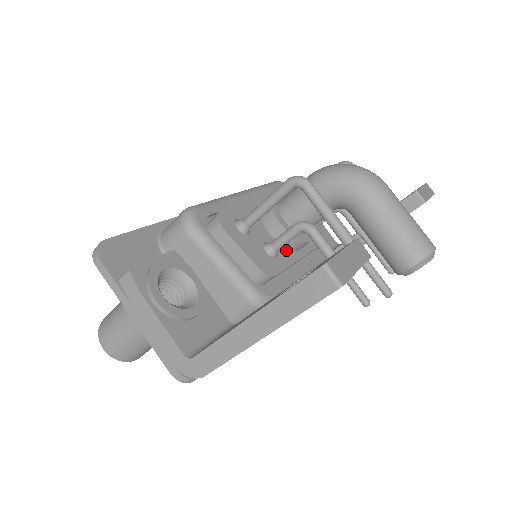
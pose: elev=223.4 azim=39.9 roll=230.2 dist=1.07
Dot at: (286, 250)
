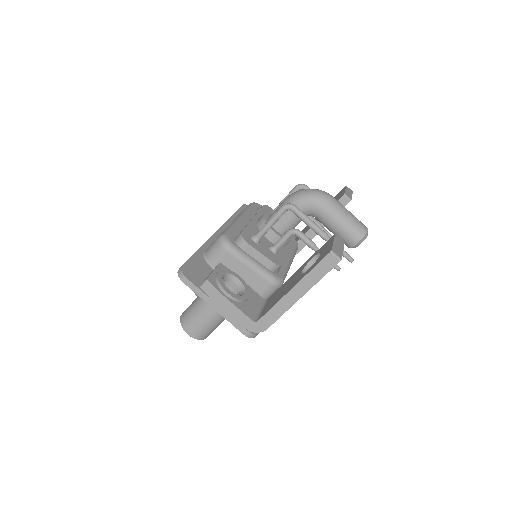
Dot at: (280, 248)
